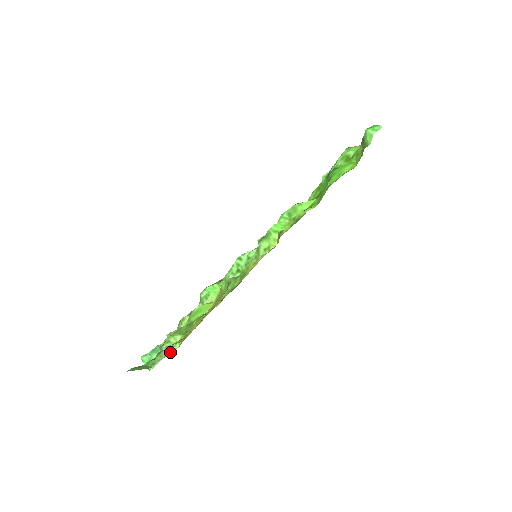
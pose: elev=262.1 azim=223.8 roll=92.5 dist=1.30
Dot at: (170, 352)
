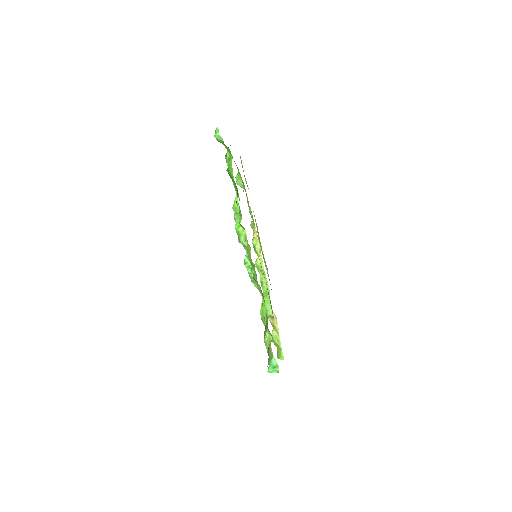
Dot at: (270, 344)
